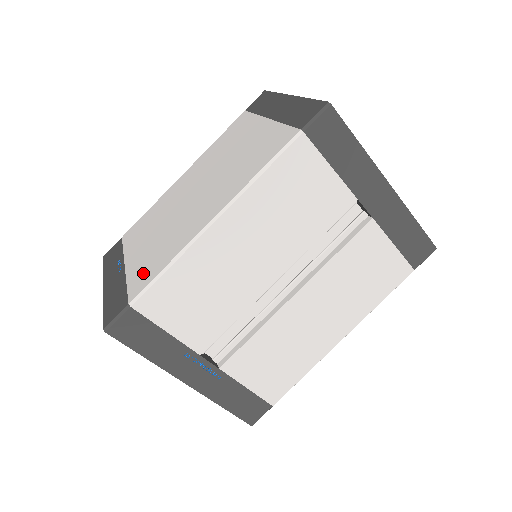
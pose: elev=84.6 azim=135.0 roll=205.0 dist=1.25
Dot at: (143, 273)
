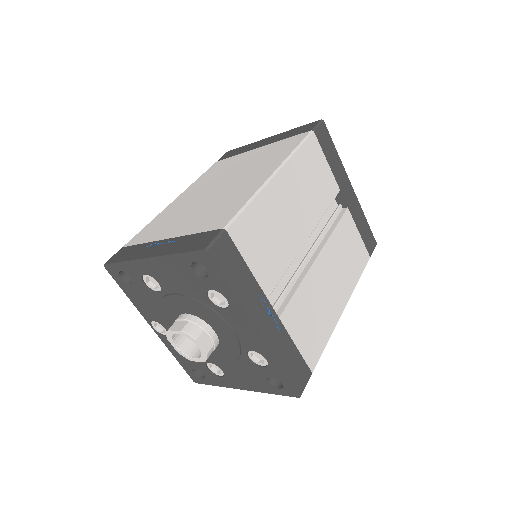
Dot at: (215, 219)
